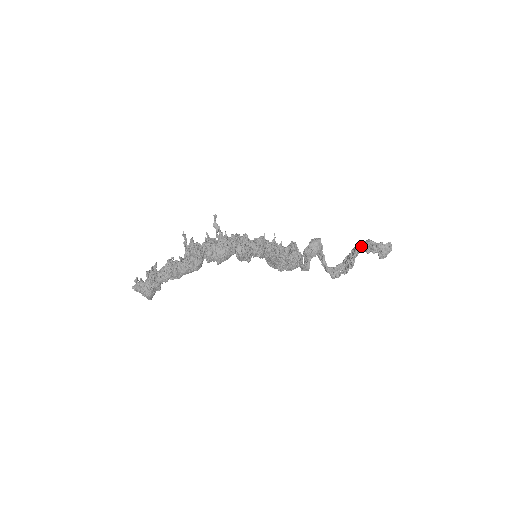
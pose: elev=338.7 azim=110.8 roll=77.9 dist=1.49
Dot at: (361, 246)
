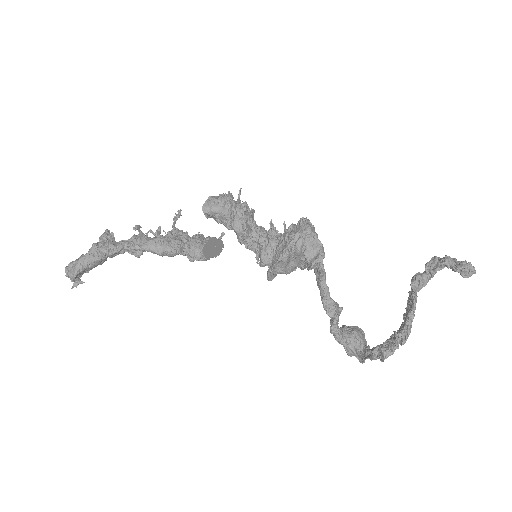
Dot at: (422, 273)
